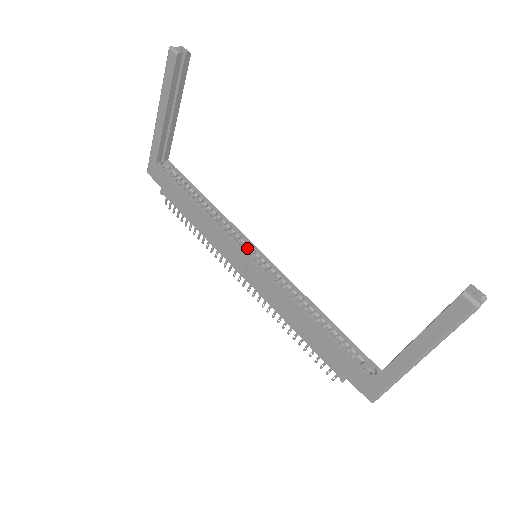
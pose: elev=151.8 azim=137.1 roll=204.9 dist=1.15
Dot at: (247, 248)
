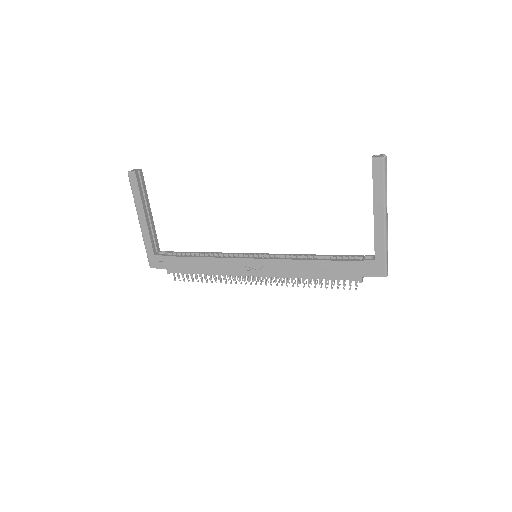
Dot at: occluded
